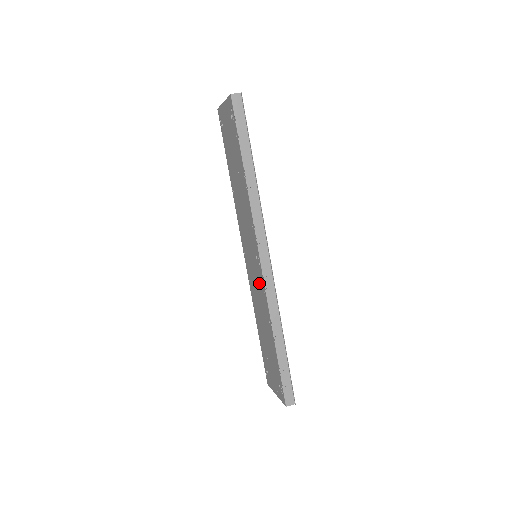
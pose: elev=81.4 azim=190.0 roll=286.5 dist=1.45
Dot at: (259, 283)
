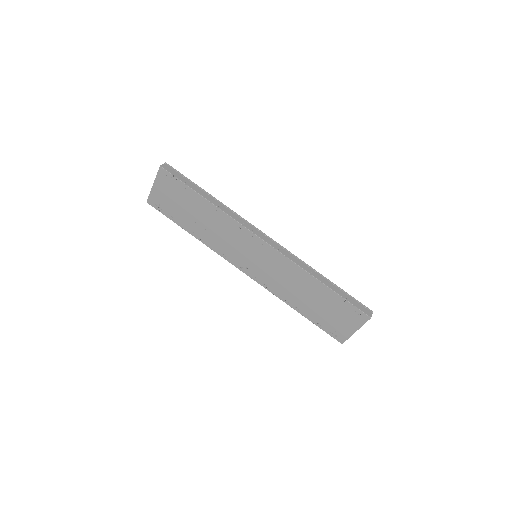
Dot at: (276, 264)
